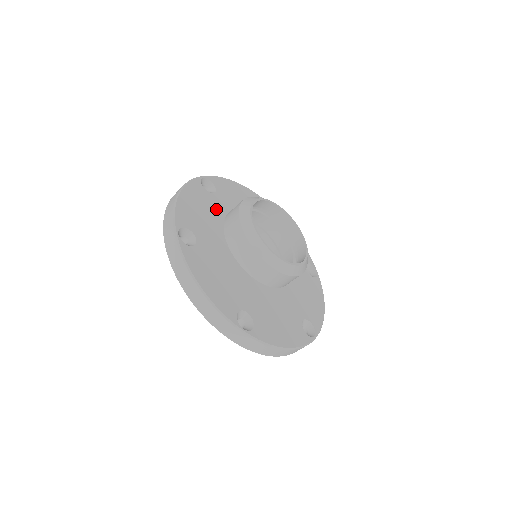
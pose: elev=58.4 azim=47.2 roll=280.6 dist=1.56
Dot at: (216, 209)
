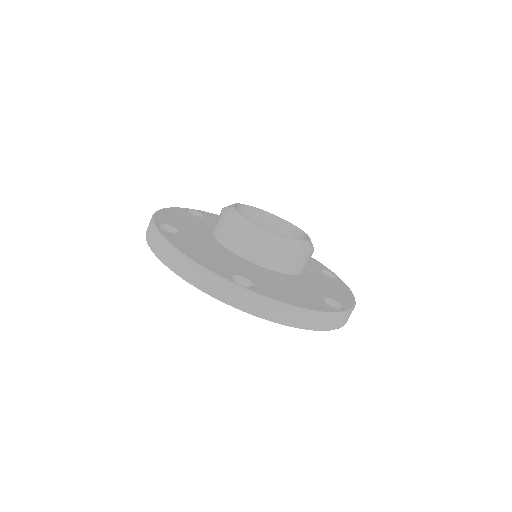
Dot at: (204, 224)
